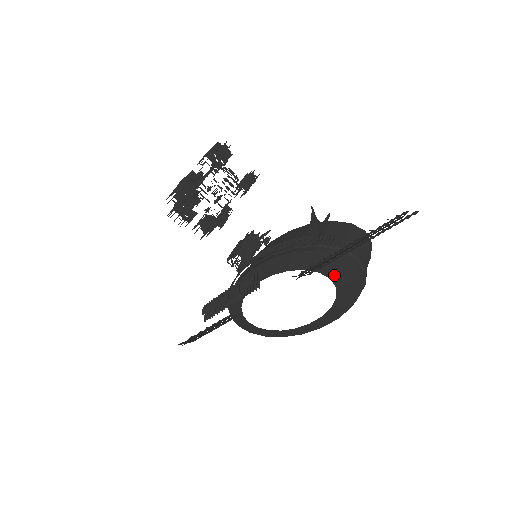
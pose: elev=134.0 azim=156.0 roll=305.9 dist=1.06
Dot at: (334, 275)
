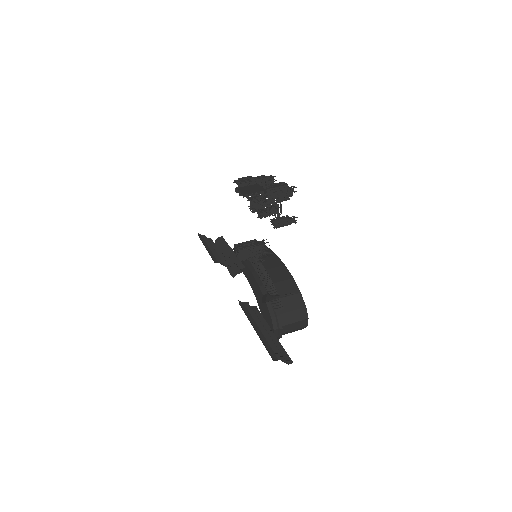
Dot at: occluded
